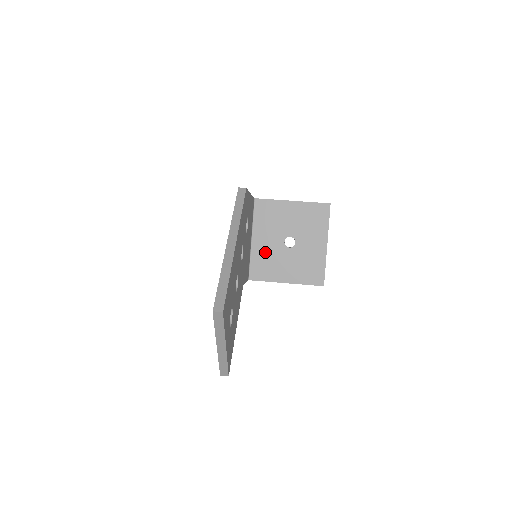
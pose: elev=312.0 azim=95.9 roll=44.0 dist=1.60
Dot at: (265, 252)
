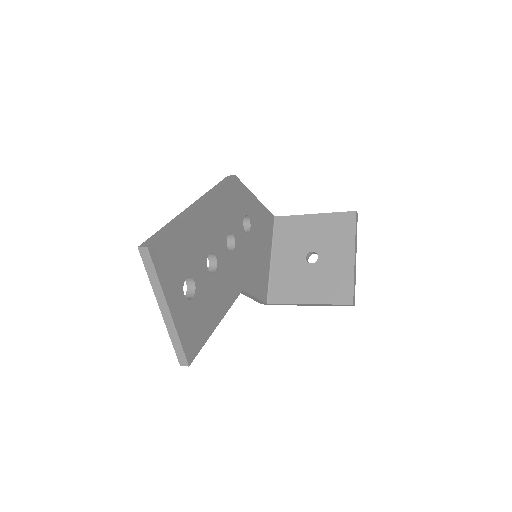
Dot at: (285, 271)
